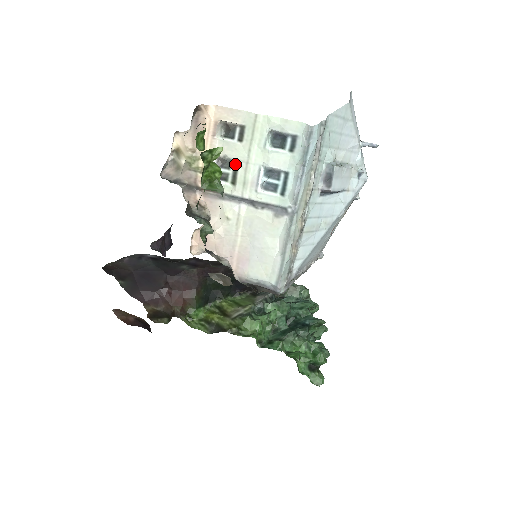
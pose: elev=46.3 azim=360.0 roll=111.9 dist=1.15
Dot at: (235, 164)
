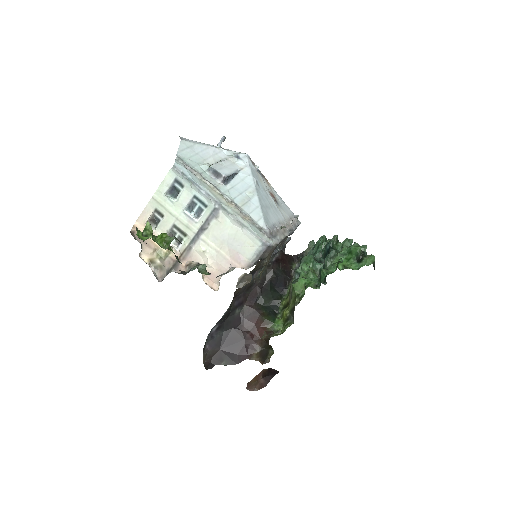
Dot at: (175, 228)
